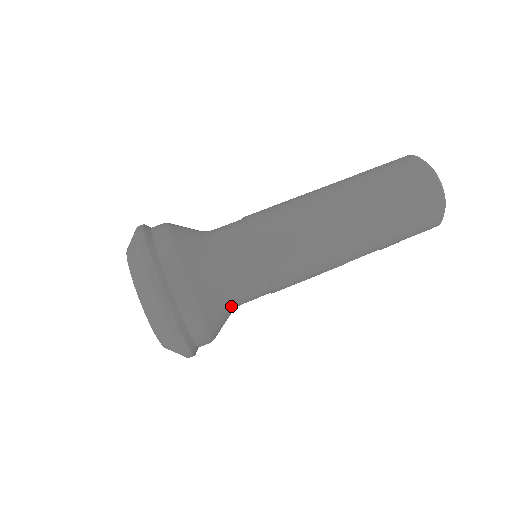
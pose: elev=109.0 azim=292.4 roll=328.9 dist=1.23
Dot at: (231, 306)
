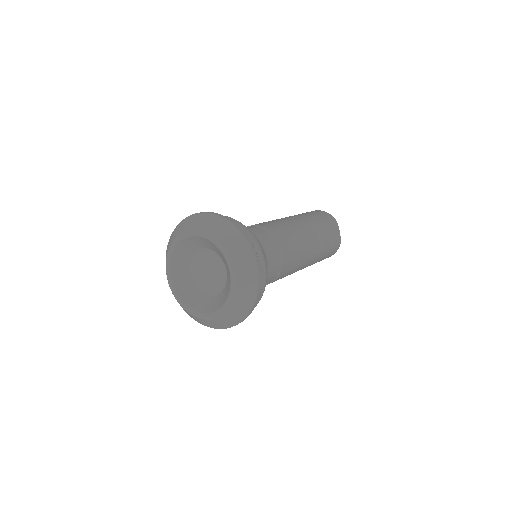
Dot at: occluded
